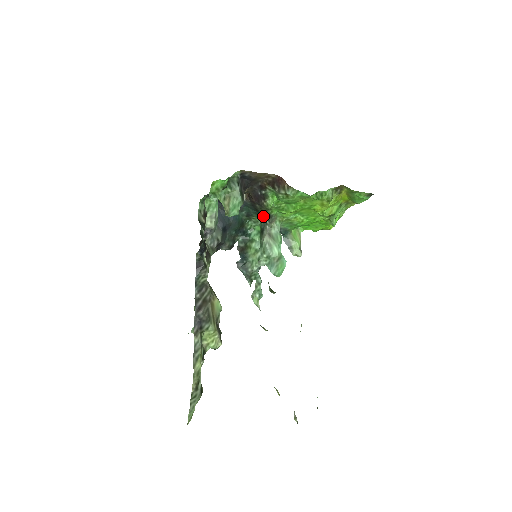
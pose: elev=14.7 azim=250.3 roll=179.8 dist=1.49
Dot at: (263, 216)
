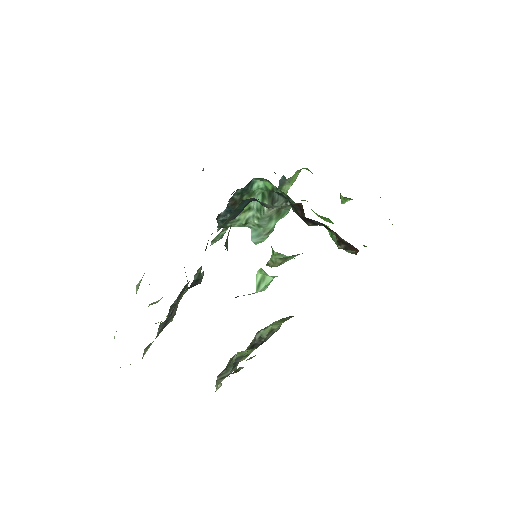
Dot at: occluded
